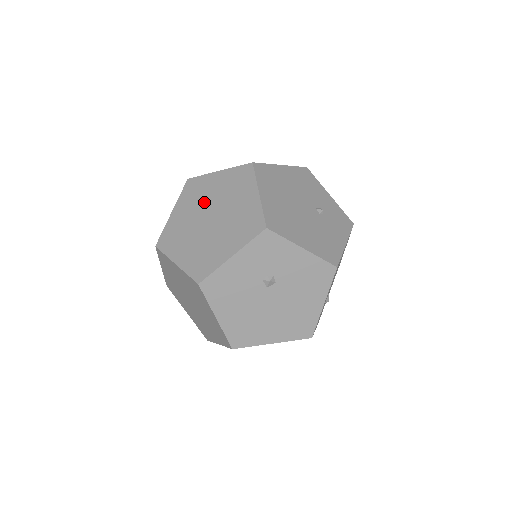
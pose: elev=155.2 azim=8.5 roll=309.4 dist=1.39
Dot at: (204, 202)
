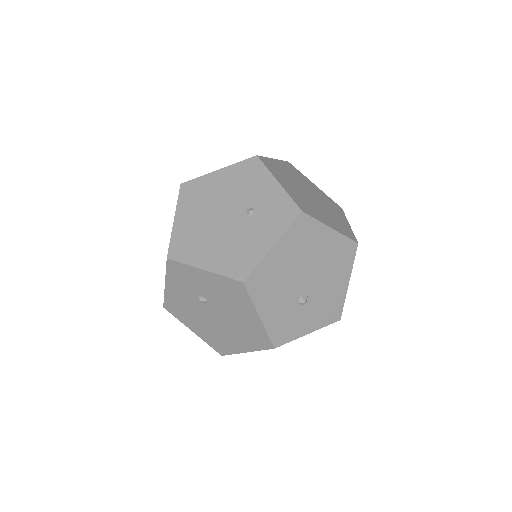
Dot at: occluded
